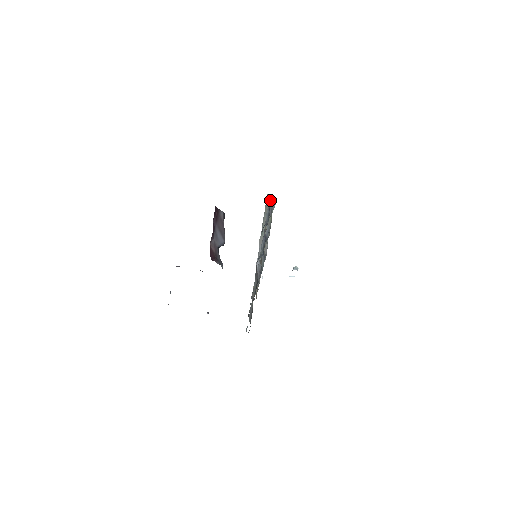
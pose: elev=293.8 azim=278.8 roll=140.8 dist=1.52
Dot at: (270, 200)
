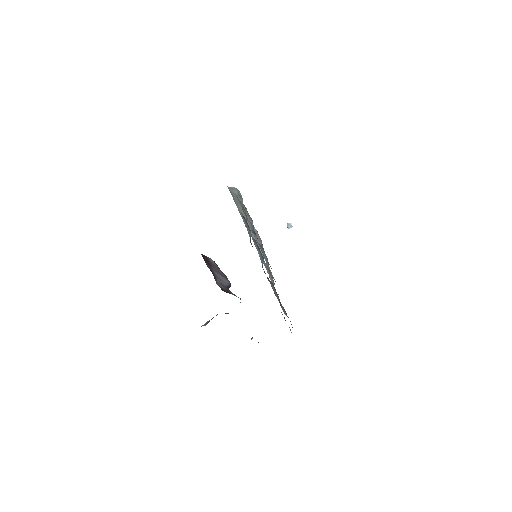
Dot at: (234, 192)
